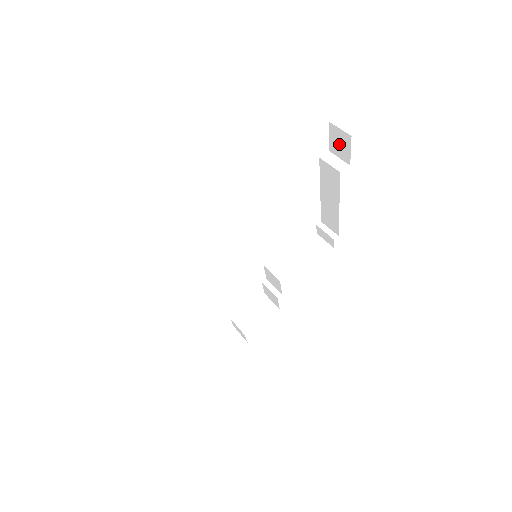
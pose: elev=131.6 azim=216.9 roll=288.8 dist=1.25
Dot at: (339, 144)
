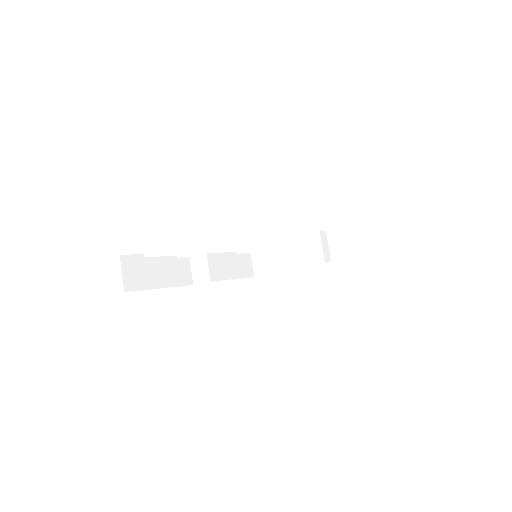
Dot at: occluded
